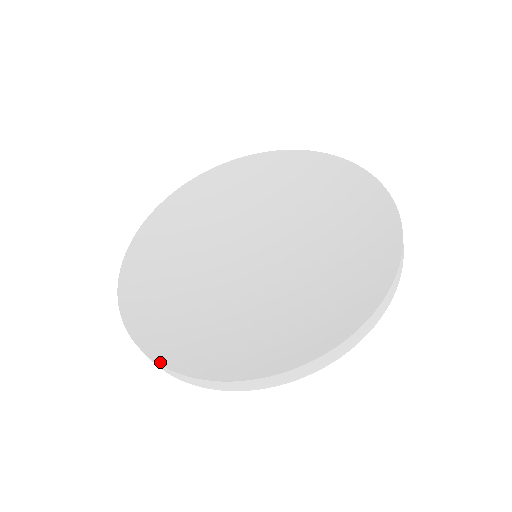
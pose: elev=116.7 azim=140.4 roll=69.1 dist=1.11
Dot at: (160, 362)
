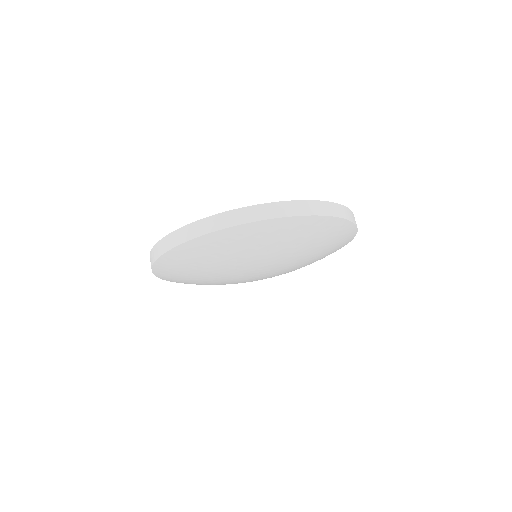
Dot at: occluded
